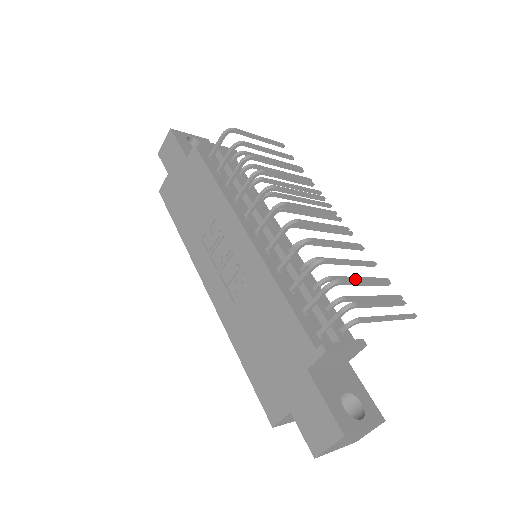
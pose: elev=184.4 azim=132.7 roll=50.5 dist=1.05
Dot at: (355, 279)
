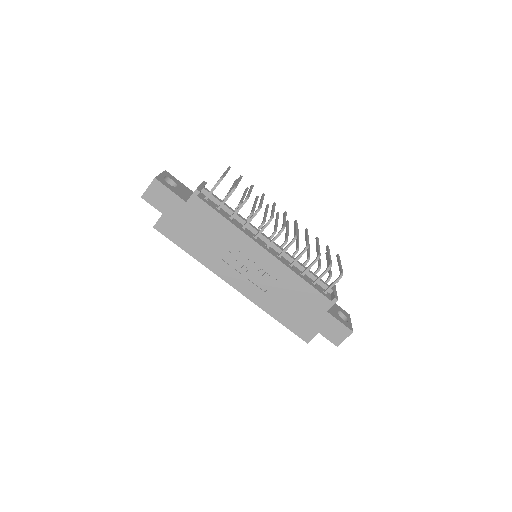
Dot at: (329, 257)
